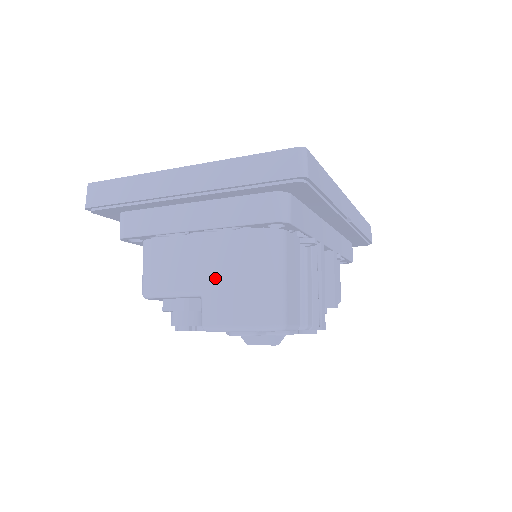
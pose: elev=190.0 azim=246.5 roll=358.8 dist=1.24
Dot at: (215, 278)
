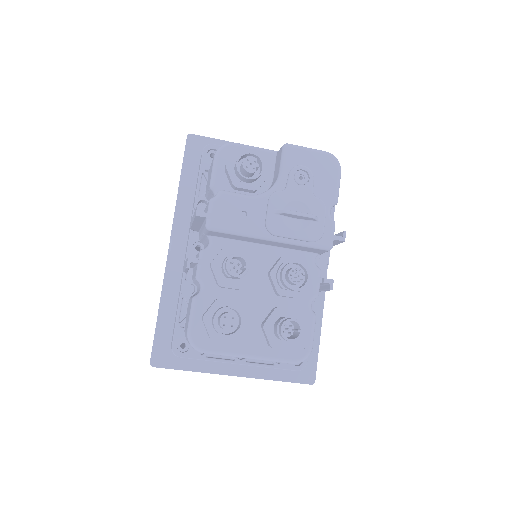
Dot at: occluded
